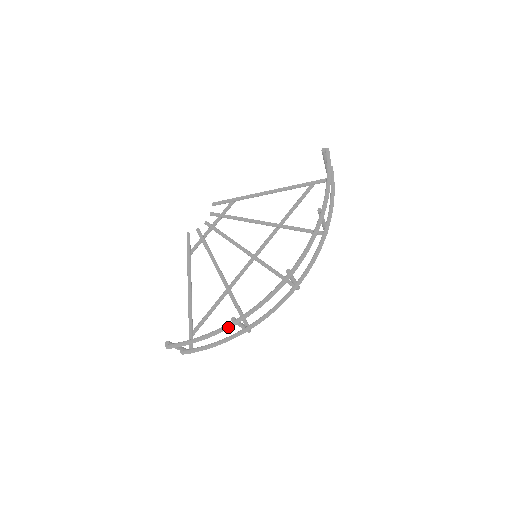
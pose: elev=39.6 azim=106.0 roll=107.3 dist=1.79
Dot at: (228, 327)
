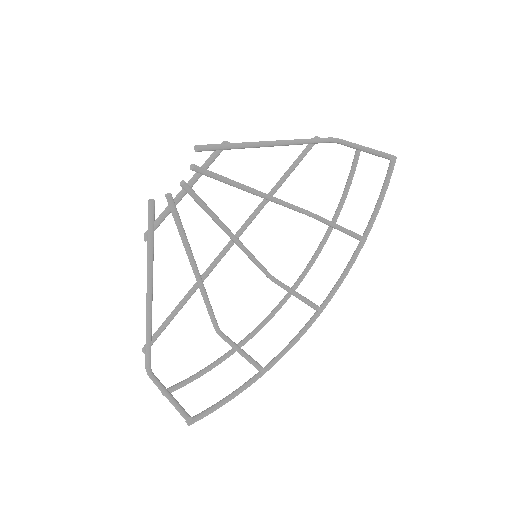
Dot at: occluded
